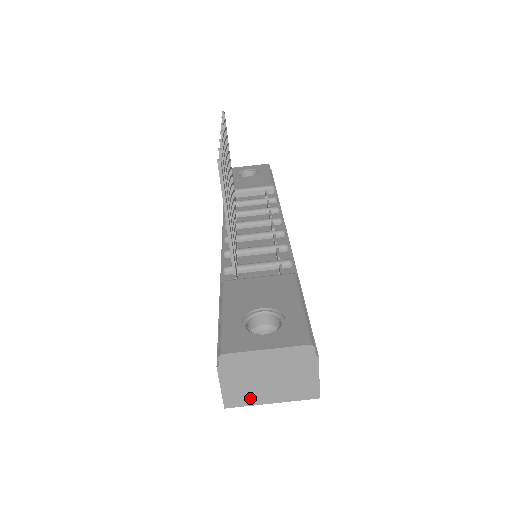
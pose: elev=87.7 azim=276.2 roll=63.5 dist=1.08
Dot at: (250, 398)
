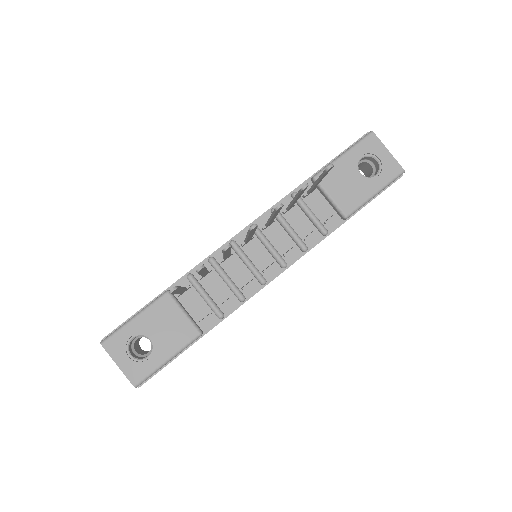
Dot at: occluded
